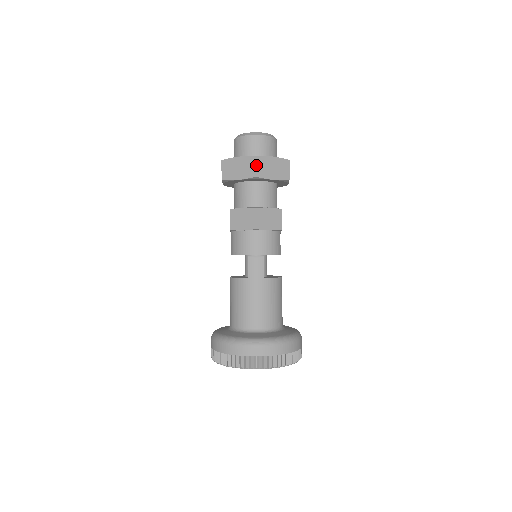
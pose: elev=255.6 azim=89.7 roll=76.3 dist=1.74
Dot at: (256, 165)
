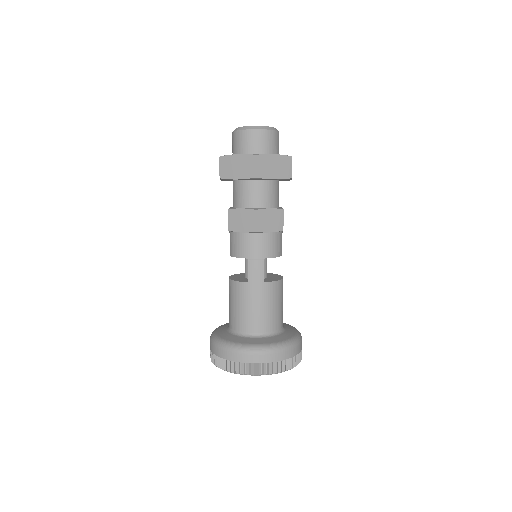
Dot at: (256, 165)
